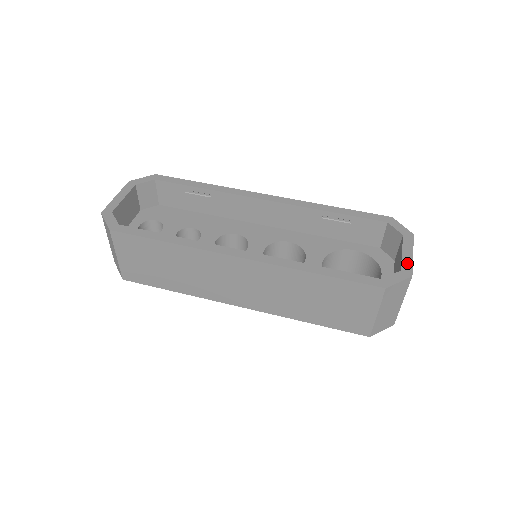
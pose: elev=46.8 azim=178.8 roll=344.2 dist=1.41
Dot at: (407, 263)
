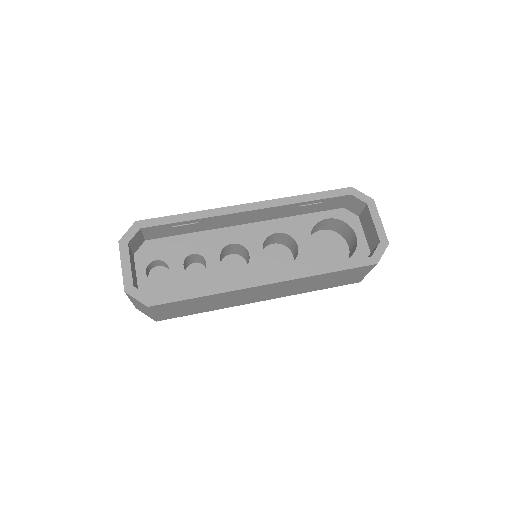
Dot at: (381, 232)
